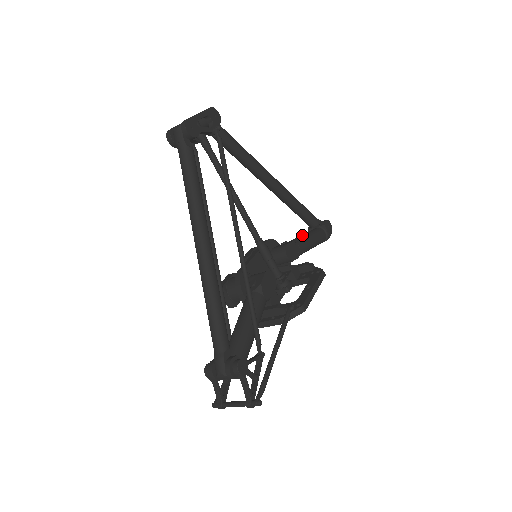
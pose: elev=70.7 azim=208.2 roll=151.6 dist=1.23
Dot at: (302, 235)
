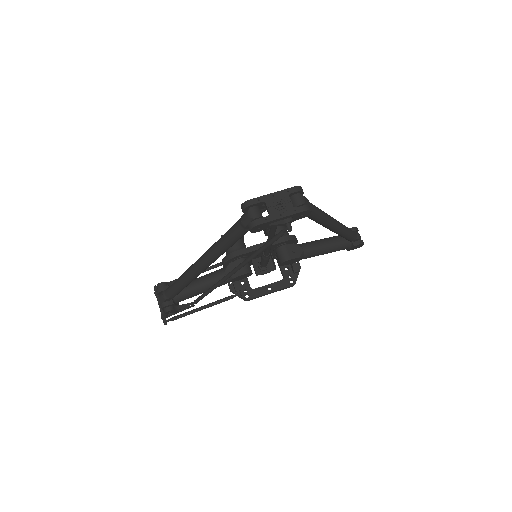
Dot at: (322, 246)
